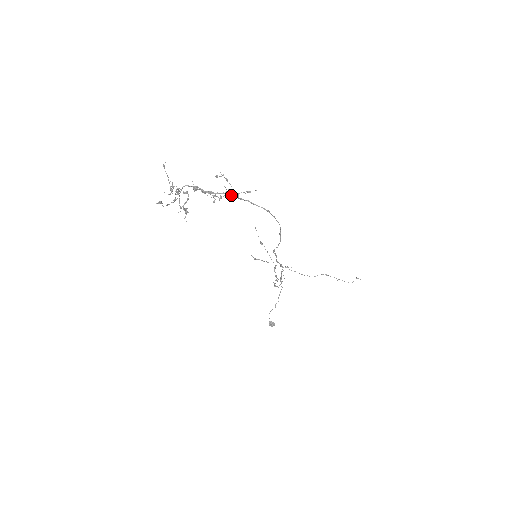
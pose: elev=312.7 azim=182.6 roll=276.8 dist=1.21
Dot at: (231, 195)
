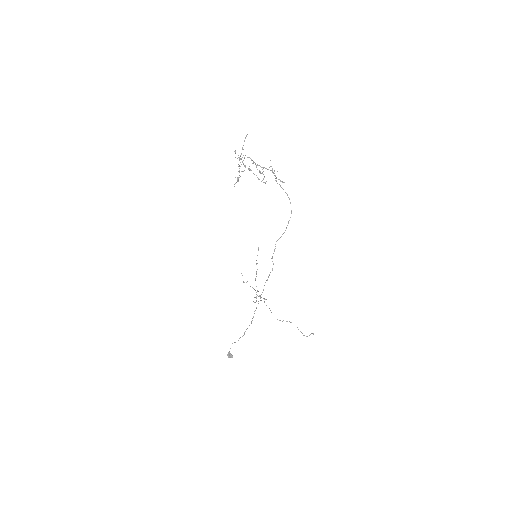
Dot at: occluded
